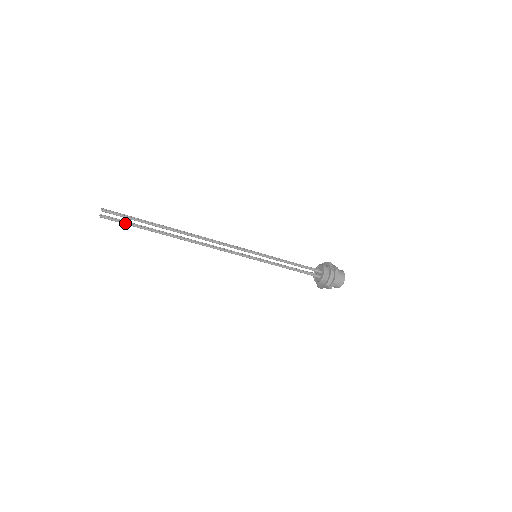
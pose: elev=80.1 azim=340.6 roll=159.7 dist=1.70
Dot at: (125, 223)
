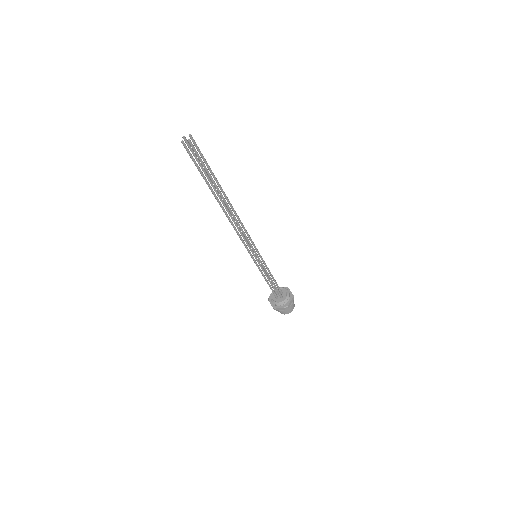
Dot at: (195, 163)
